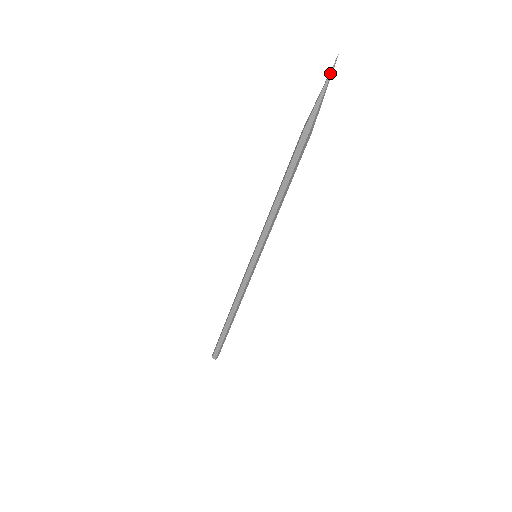
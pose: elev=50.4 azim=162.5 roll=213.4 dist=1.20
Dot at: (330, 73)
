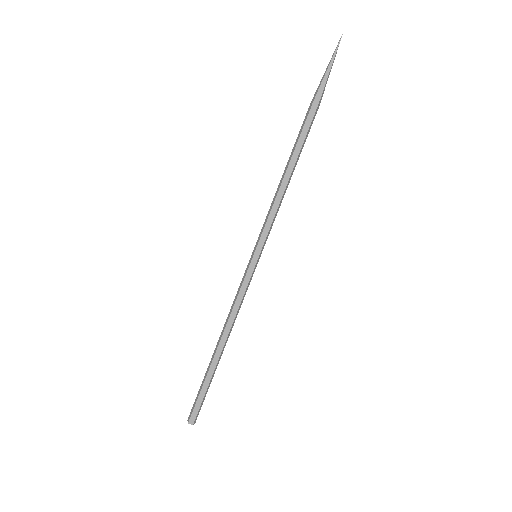
Dot at: (336, 48)
